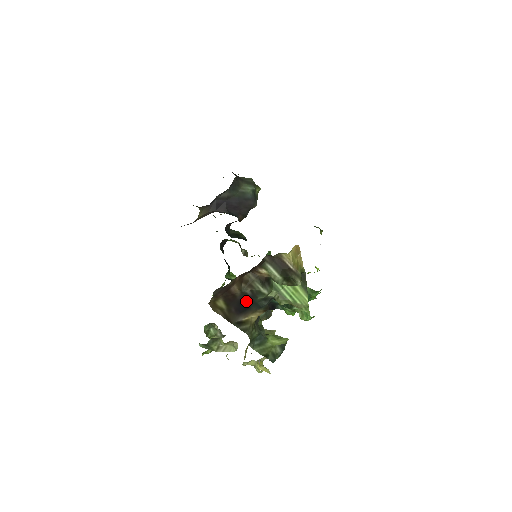
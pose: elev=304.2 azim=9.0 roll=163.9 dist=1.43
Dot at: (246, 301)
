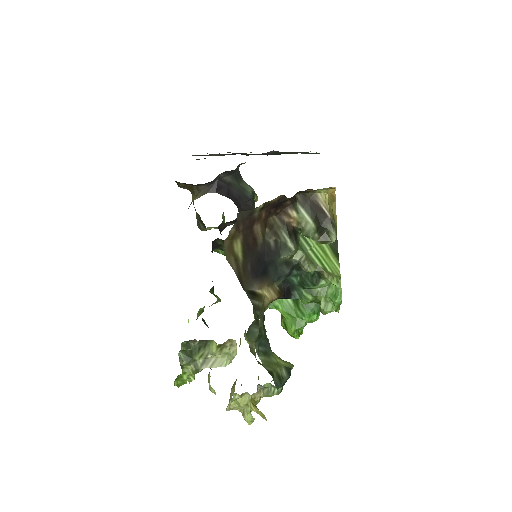
Dot at: (266, 259)
